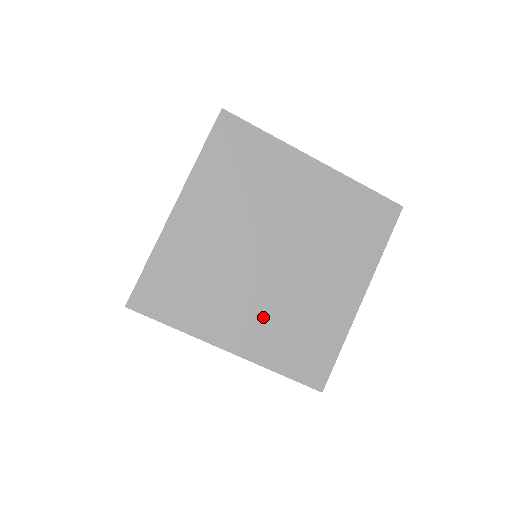
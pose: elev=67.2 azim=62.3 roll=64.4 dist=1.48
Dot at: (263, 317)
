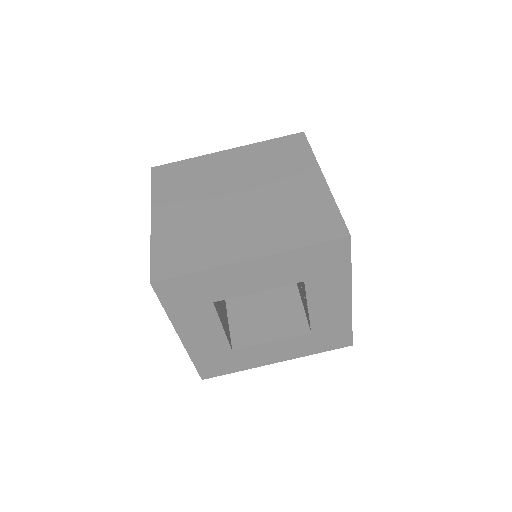
Dot at: (260, 227)
